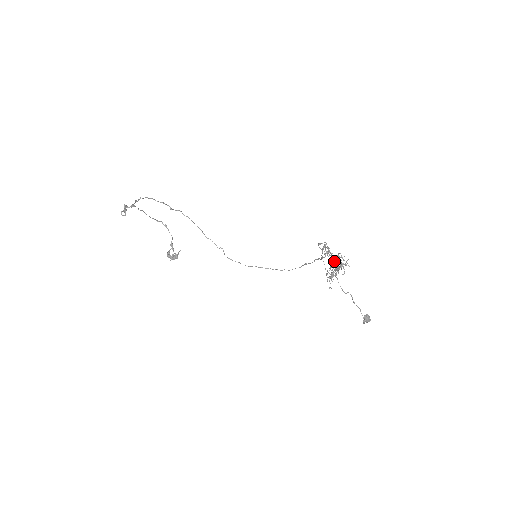
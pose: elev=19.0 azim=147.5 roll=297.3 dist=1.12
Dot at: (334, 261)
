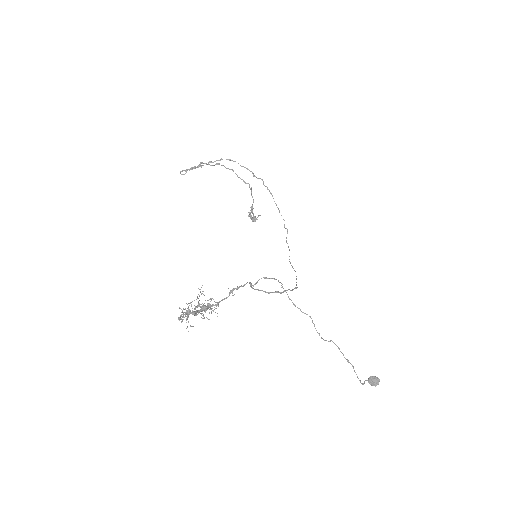
Dot at: (194, 305)
